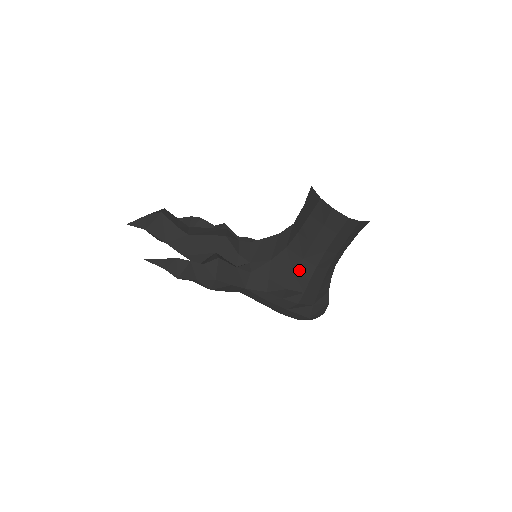
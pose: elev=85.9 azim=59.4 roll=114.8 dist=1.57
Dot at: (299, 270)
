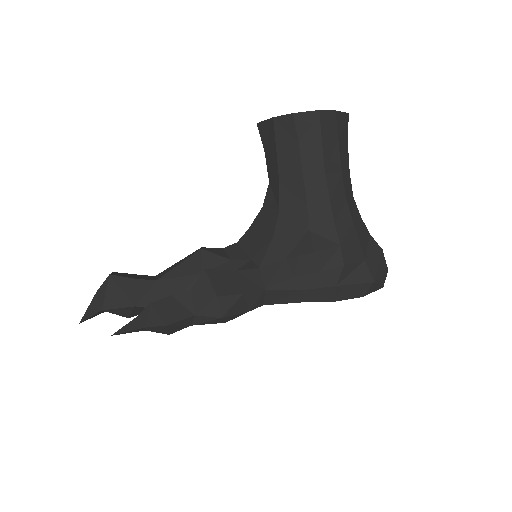
Dot at: (313, 222)
